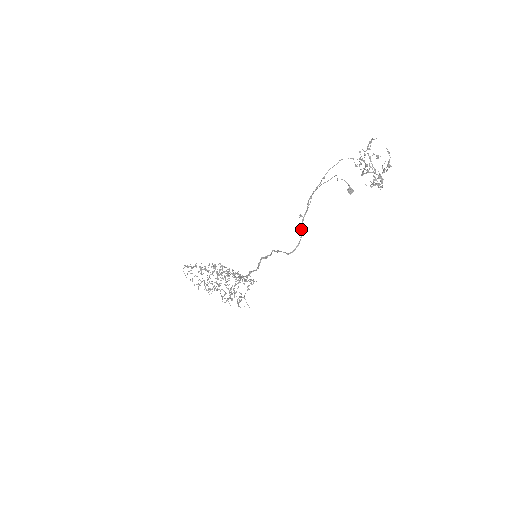
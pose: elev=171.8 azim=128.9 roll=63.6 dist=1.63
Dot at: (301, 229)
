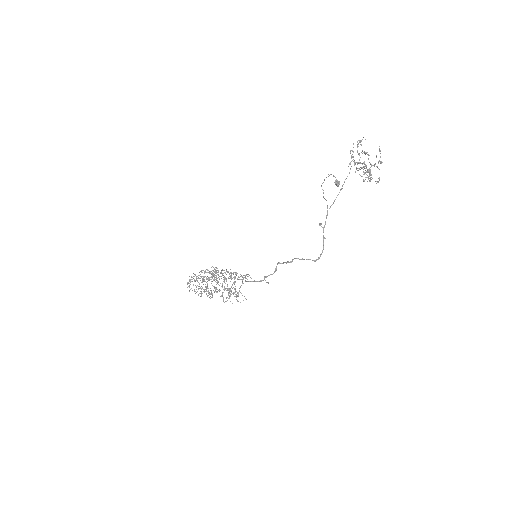
Dot at: (323, 236)
